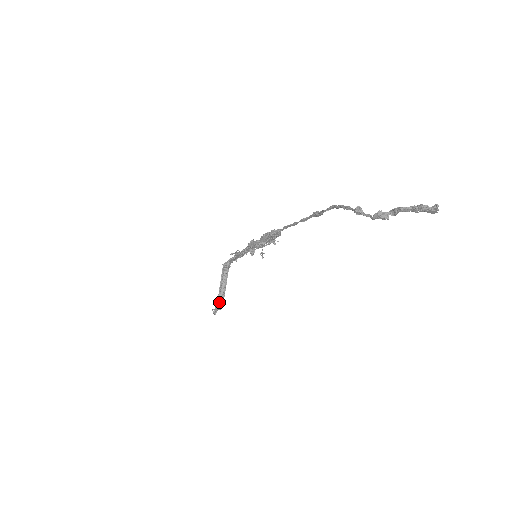
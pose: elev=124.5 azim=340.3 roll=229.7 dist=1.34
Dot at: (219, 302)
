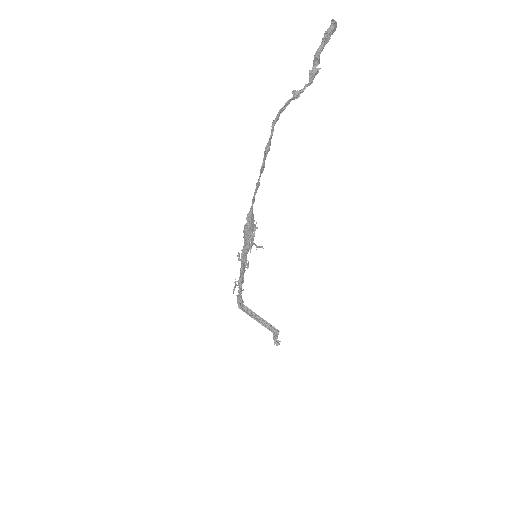
Dot at: (272, 330)
